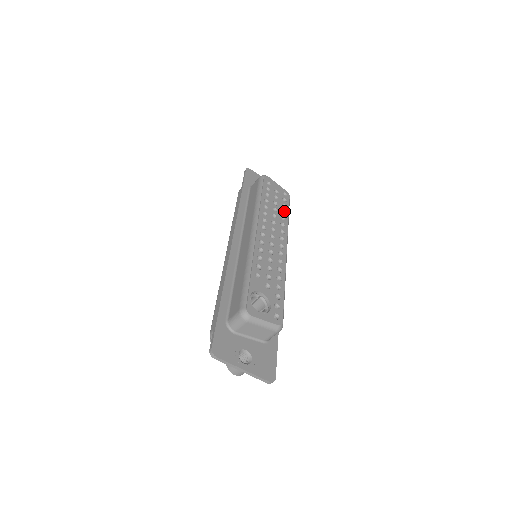
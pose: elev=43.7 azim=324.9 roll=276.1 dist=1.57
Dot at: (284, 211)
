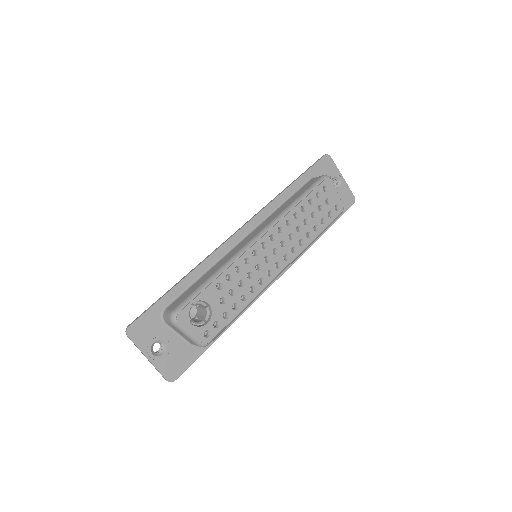
Dot at: (318, 227)
